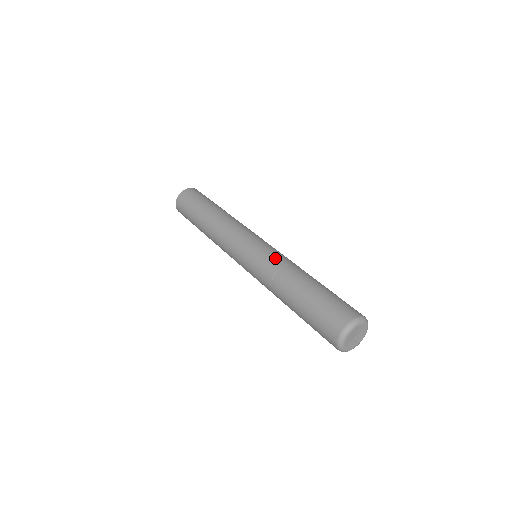
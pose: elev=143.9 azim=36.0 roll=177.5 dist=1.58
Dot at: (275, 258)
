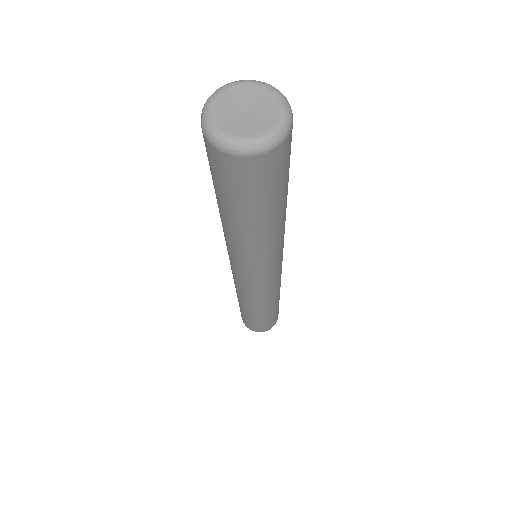
Dot at: occluded
